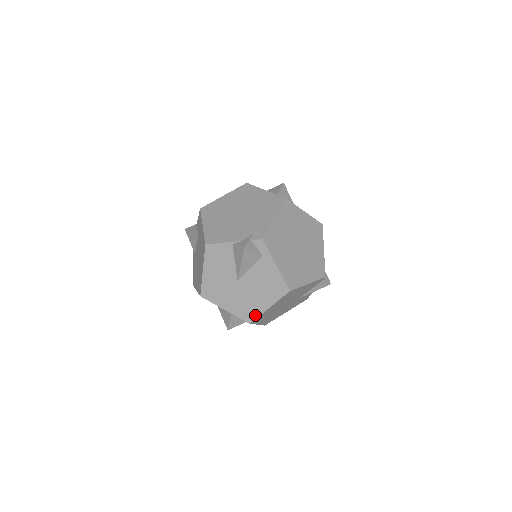
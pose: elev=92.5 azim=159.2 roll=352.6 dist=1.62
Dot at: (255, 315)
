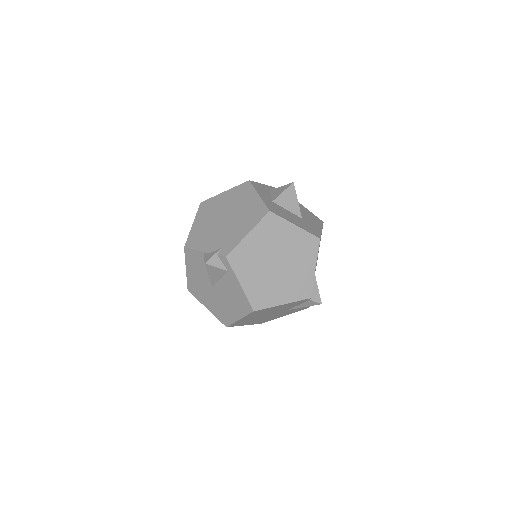
Dot at: (229, 321)
